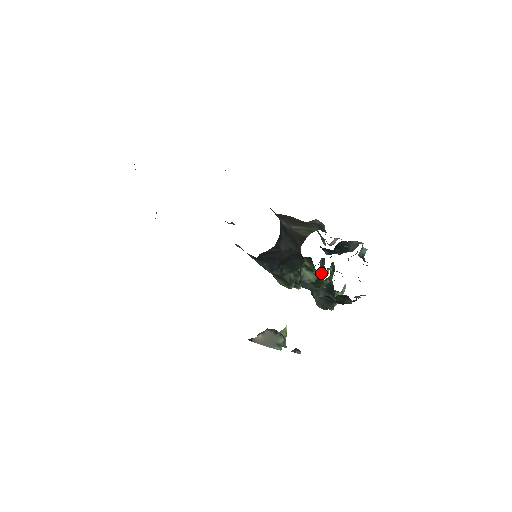
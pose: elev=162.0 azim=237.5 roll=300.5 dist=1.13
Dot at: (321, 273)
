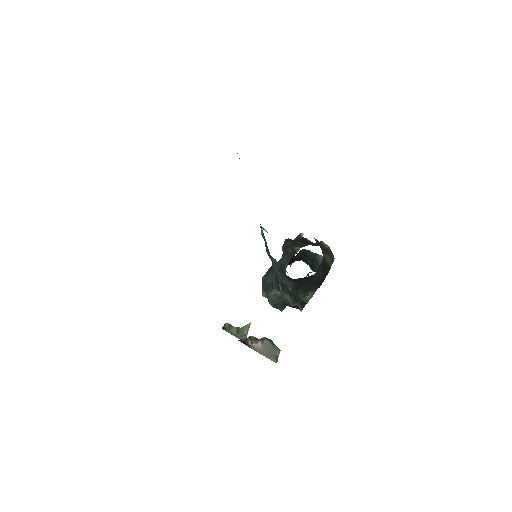
Dot at: occluded
